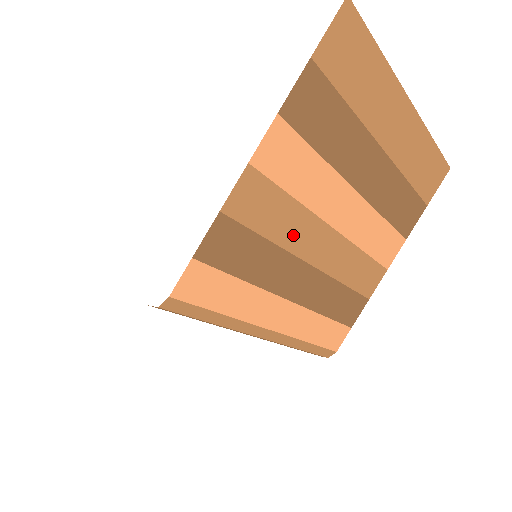
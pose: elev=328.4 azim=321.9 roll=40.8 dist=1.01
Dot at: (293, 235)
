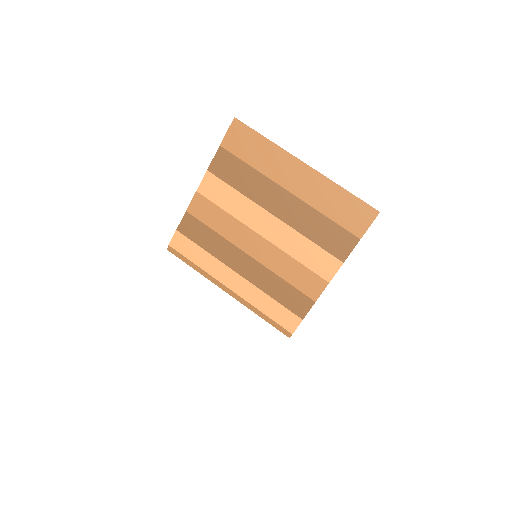
Dot at: (230, 232)
